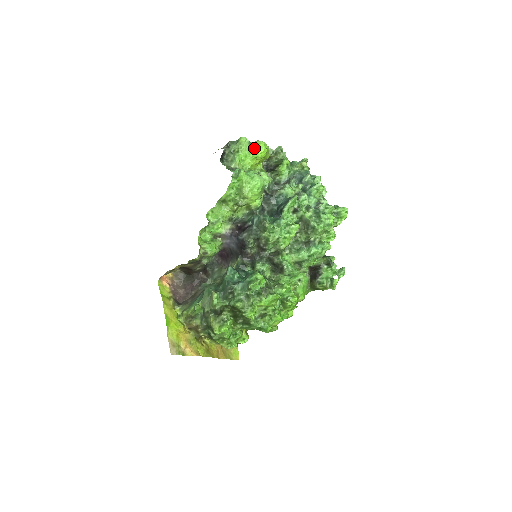
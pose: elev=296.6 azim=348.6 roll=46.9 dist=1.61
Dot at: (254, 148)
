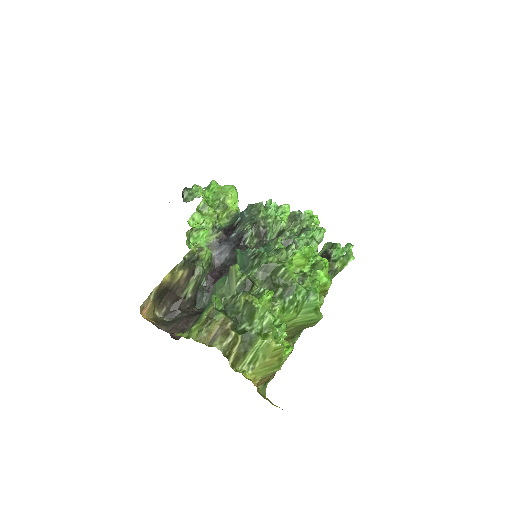
Dot at: occluded
